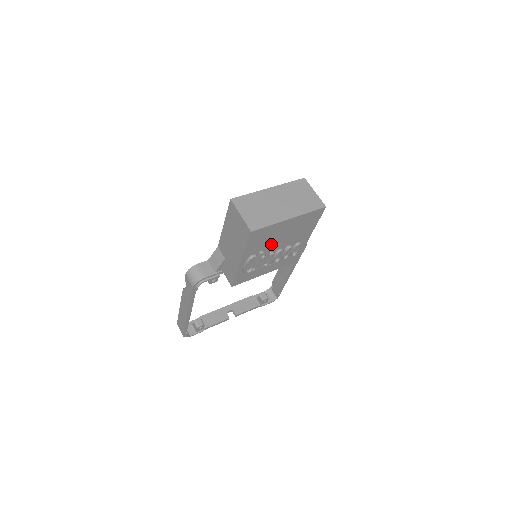
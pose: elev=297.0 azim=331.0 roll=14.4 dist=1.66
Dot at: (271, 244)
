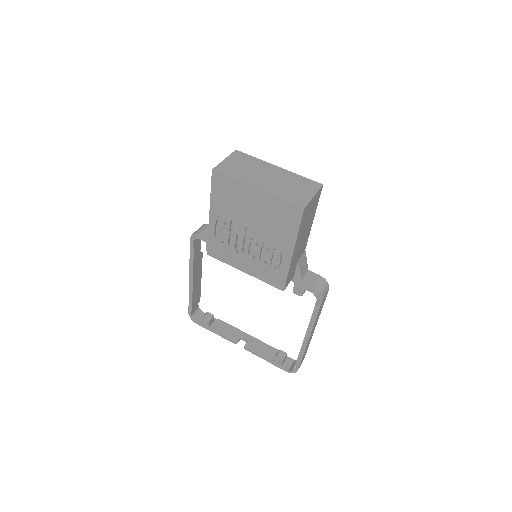
Dot at: (241, 218)
